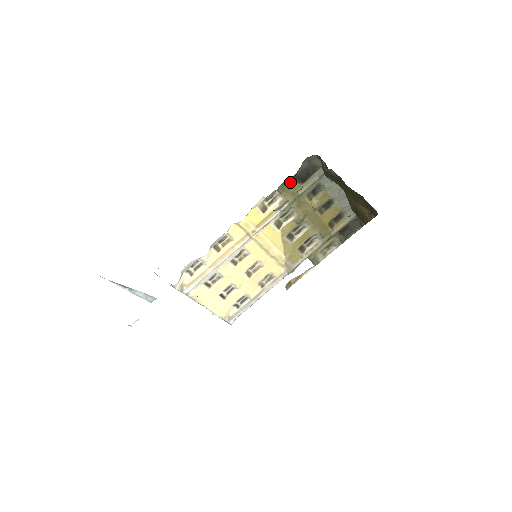
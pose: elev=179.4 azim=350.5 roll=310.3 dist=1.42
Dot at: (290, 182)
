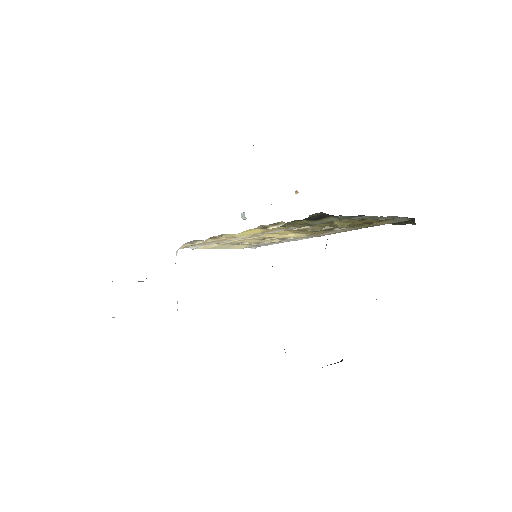
Dot at: (295, 221)
